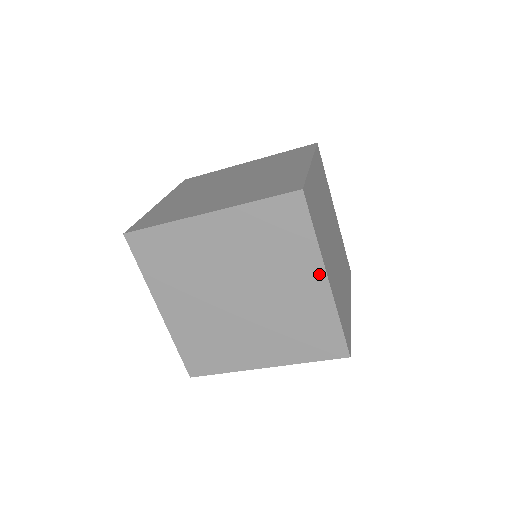
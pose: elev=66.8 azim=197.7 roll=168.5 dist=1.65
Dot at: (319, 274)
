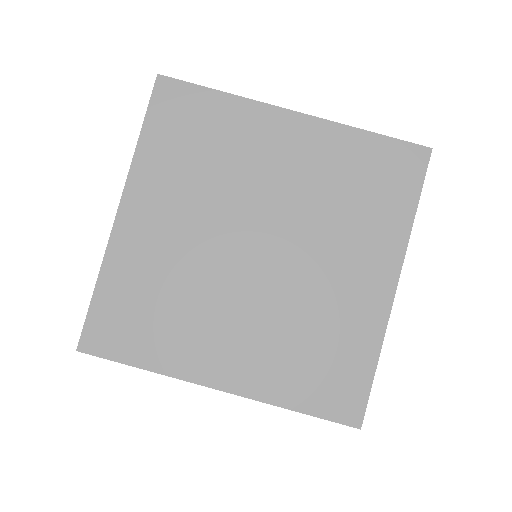
Dot at: (280, 118)
